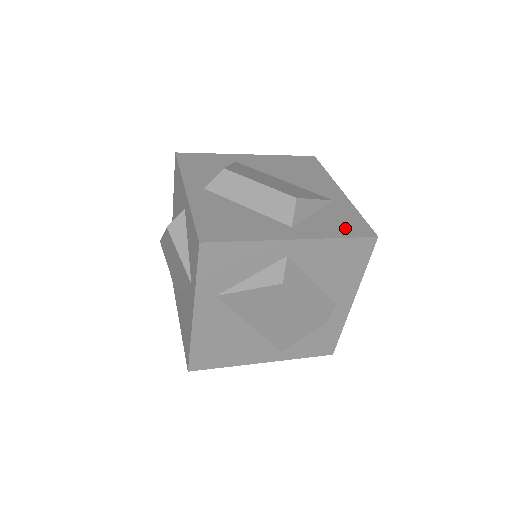
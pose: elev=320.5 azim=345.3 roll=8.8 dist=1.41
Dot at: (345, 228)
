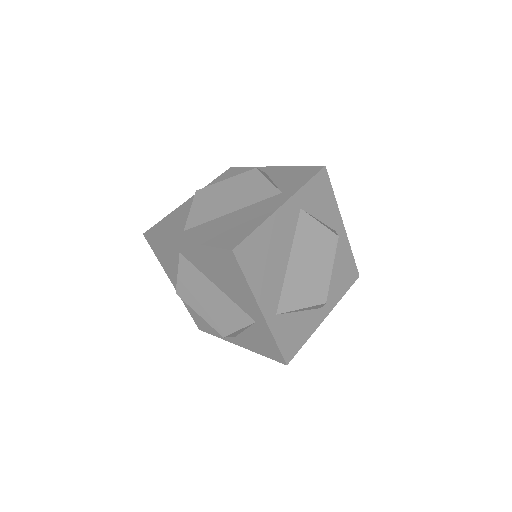
Dot at: occluded
